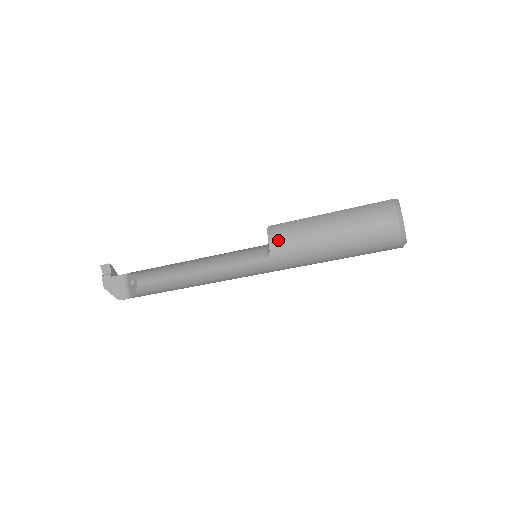
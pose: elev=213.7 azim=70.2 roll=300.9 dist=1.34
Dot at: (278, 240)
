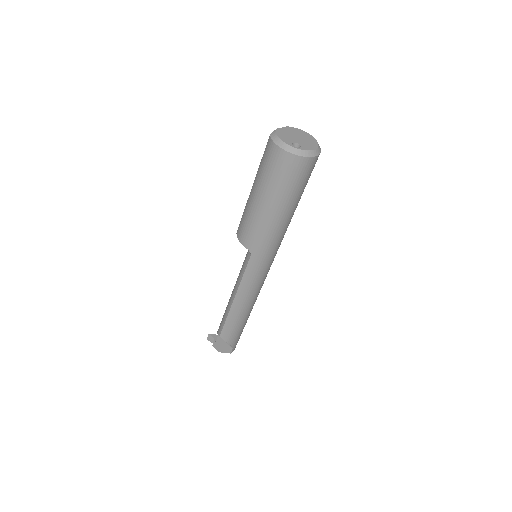
Dot at: (244, 237)
